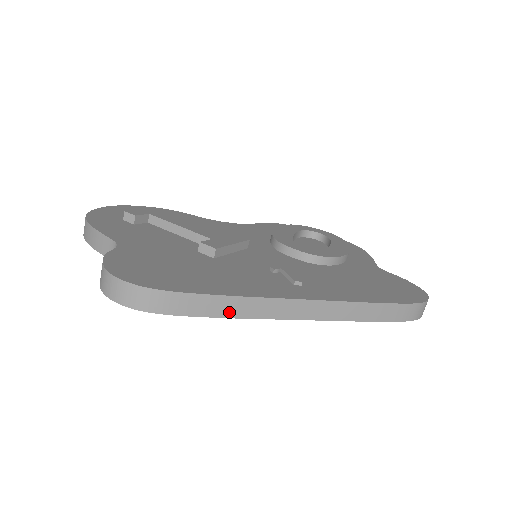
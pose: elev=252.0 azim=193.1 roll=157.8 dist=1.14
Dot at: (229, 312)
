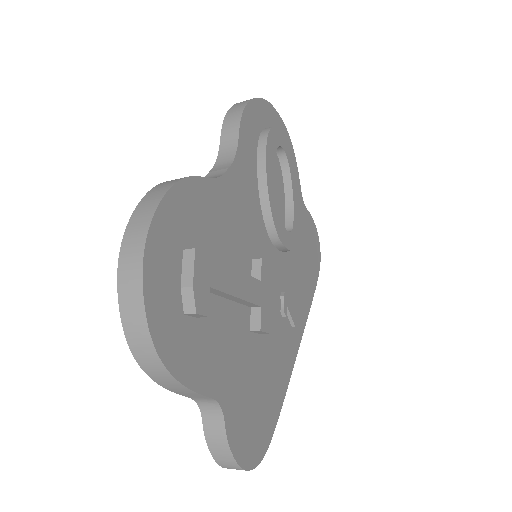
Dot at: occluded
